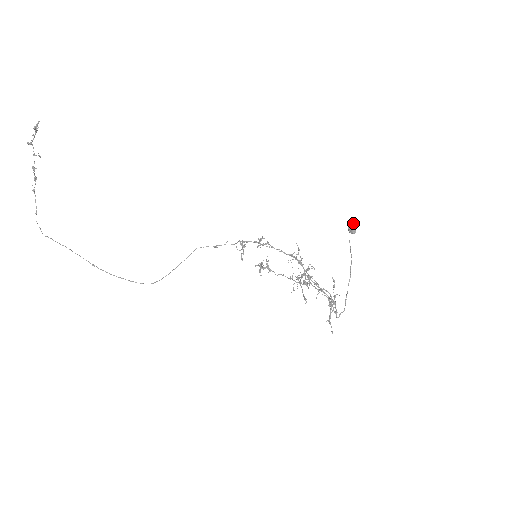
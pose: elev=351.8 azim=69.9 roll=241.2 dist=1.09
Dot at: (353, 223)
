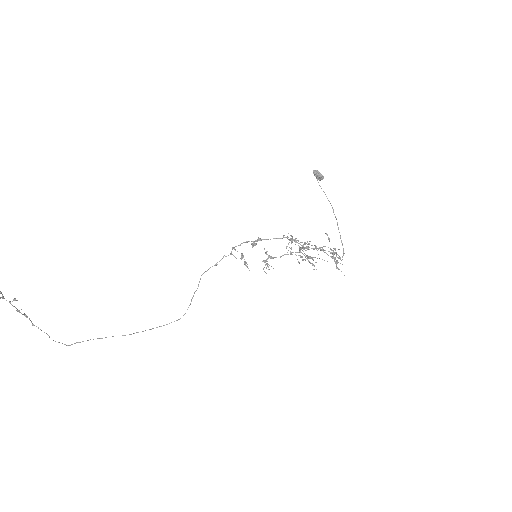
Dot at: (318, 171)
